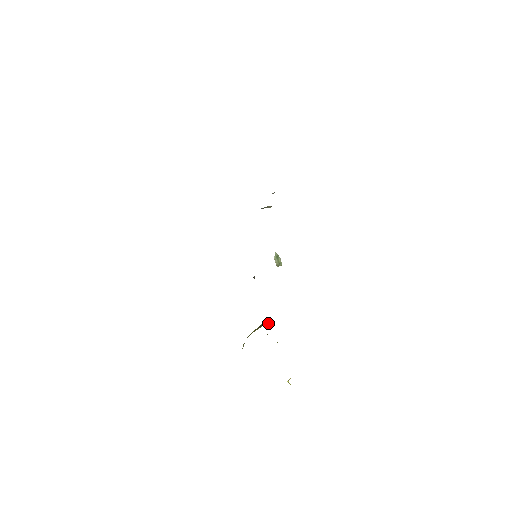
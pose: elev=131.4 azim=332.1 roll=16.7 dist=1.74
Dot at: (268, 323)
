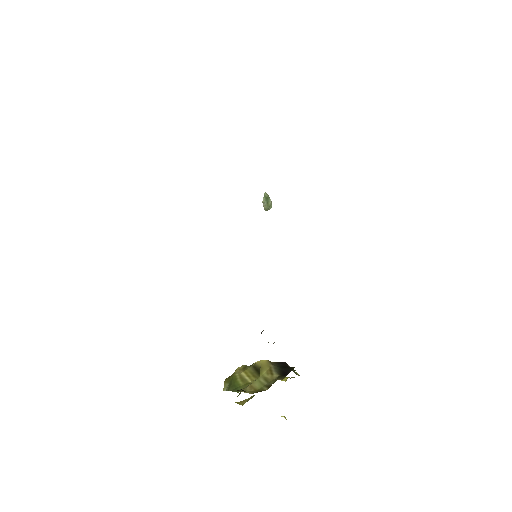
Dot at: (270, 369)
